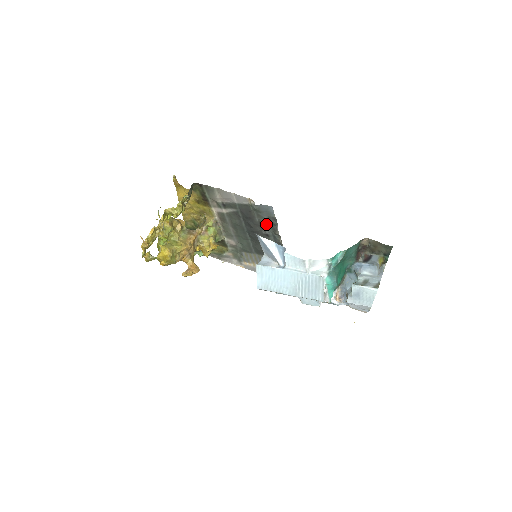
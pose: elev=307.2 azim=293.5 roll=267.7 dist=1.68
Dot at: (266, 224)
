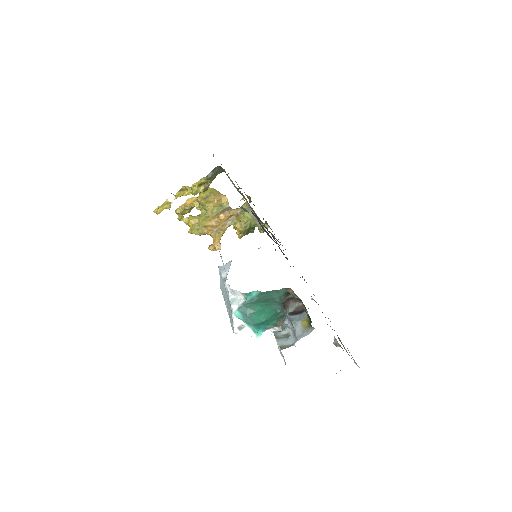
Dot at: (262, 228)
